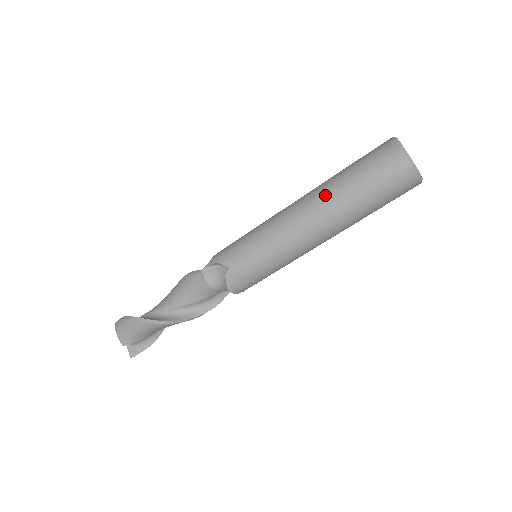
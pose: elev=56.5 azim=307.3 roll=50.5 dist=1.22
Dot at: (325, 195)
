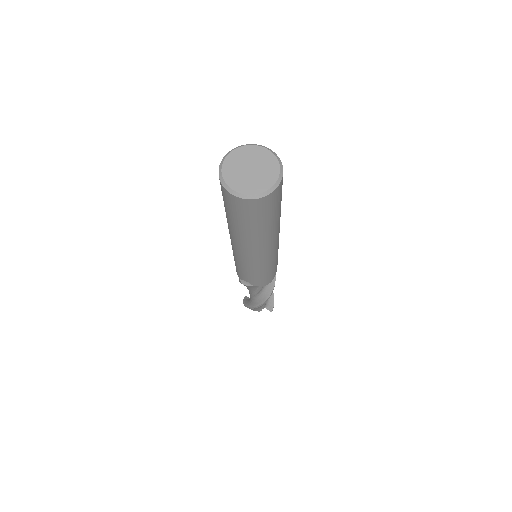
Dot at: (234, 235)
